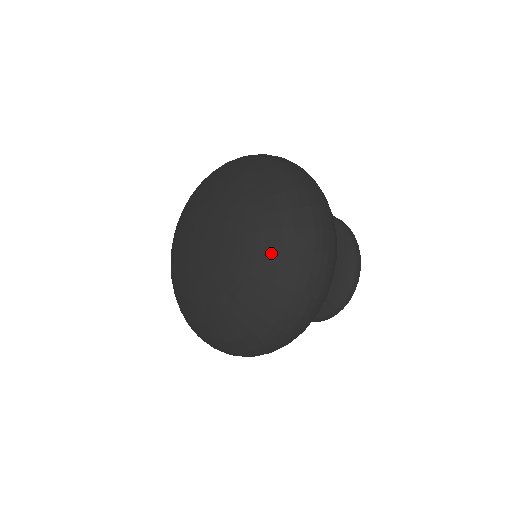
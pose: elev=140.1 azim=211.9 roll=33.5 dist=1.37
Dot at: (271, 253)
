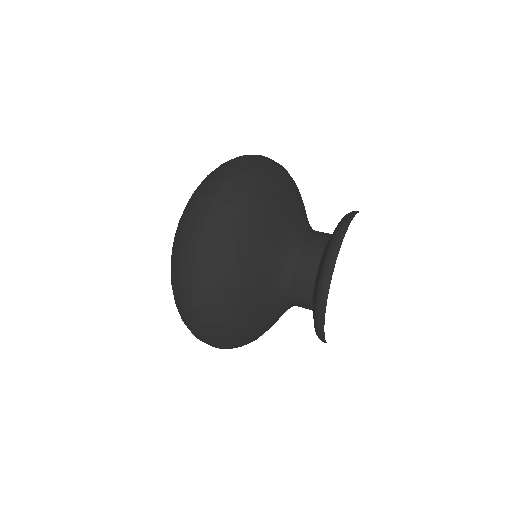
Dot at: occluded
